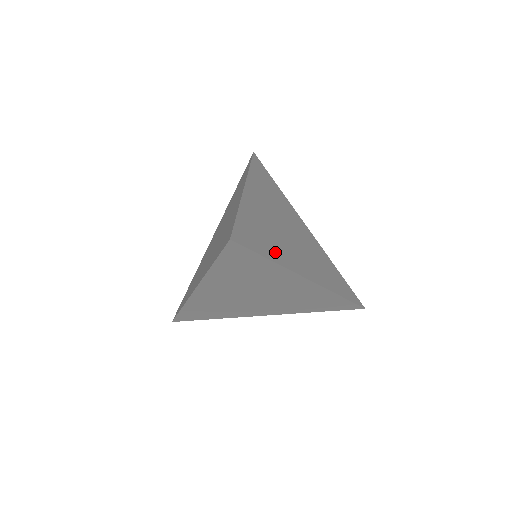
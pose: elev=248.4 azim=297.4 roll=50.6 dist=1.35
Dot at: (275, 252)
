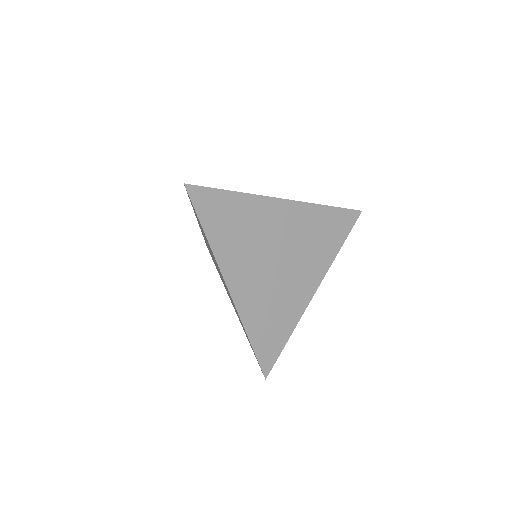
Dot at: (223, 239)
